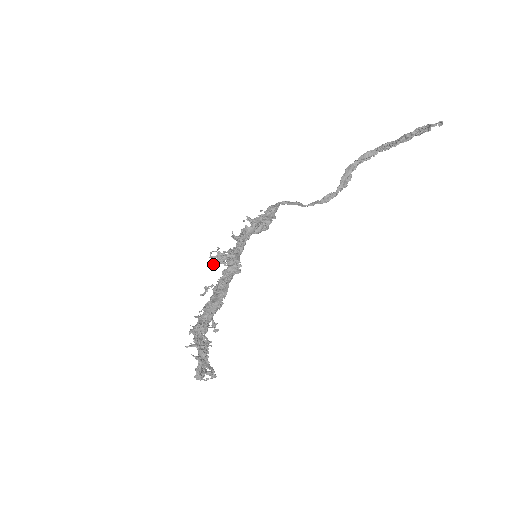
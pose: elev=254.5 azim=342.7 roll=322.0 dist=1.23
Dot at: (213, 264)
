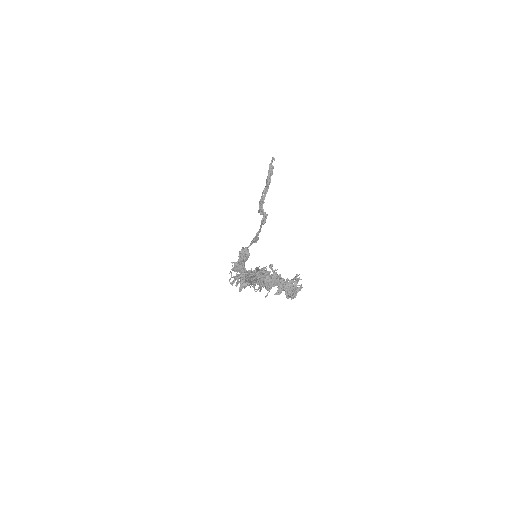
Dot at: (237, 283)
